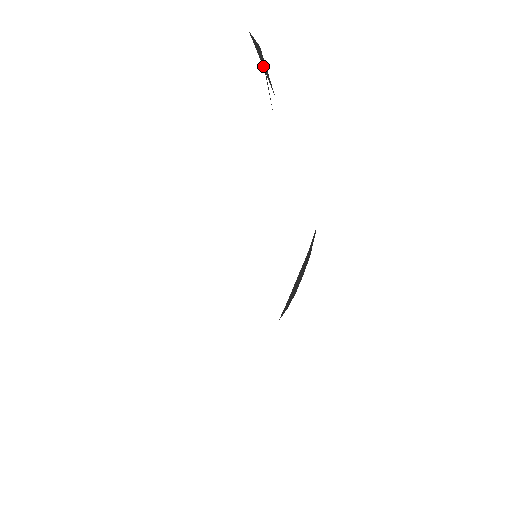
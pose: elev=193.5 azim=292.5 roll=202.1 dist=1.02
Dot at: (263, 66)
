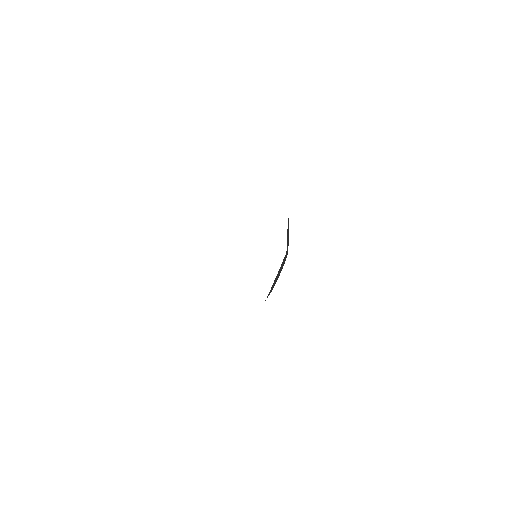
Dot at: occluded
